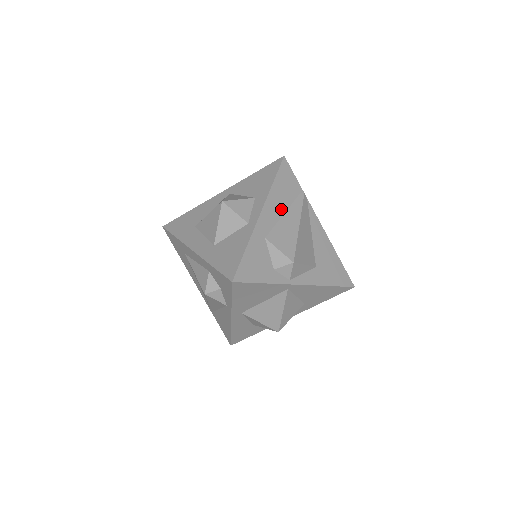
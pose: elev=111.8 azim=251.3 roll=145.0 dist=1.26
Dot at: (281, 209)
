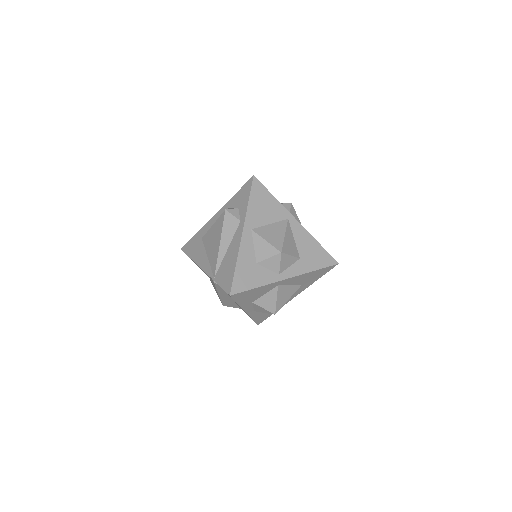
Dot at: occluded
